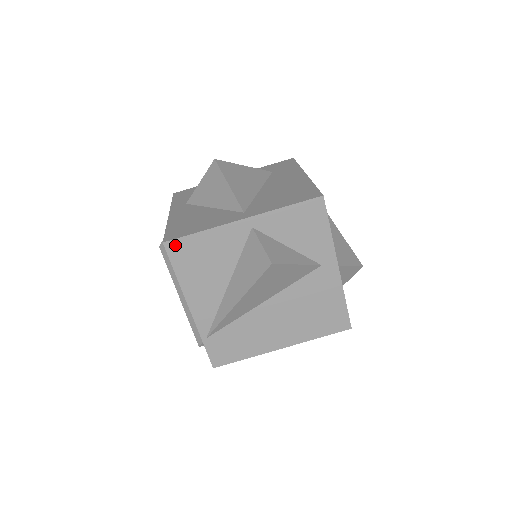
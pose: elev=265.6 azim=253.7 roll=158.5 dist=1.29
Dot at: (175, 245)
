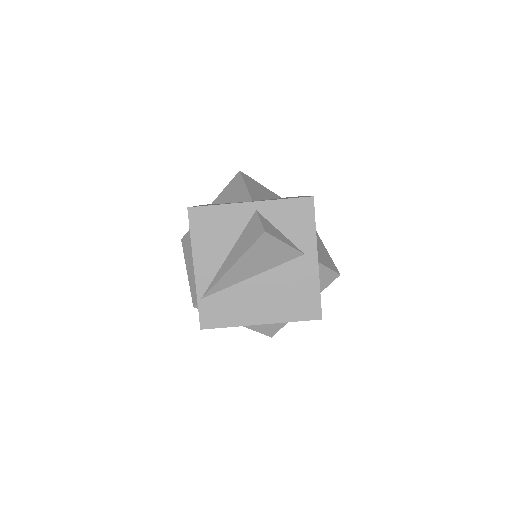
Dot at: (196, 211)
